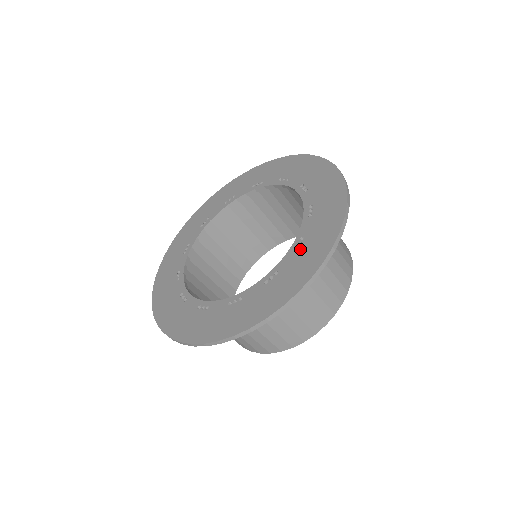
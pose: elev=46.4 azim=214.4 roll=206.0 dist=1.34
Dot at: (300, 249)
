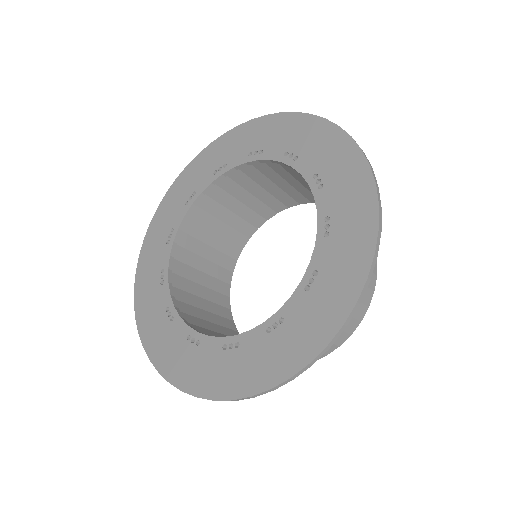
Dot at: (326, 182)
